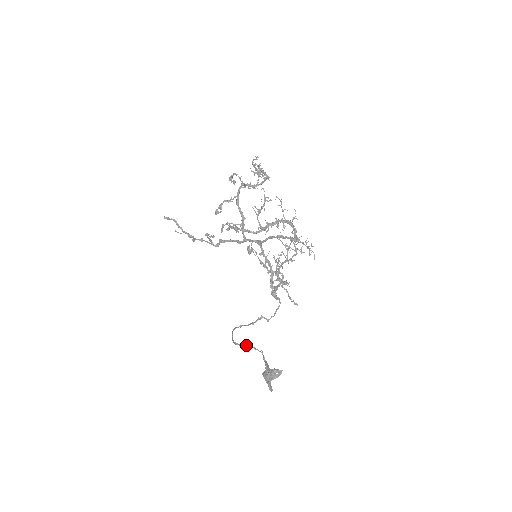
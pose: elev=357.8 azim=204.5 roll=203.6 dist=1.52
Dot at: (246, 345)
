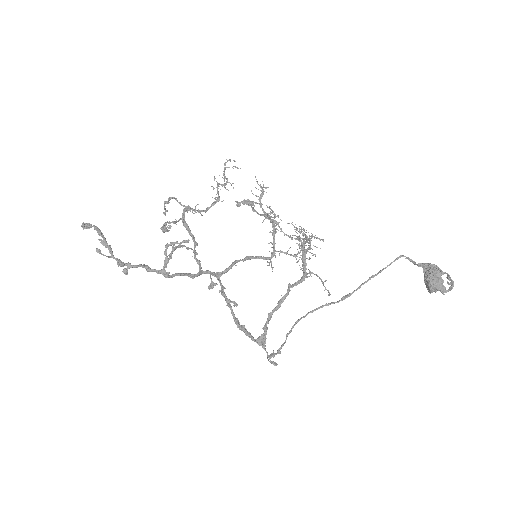
Dot at: (374, 275)
